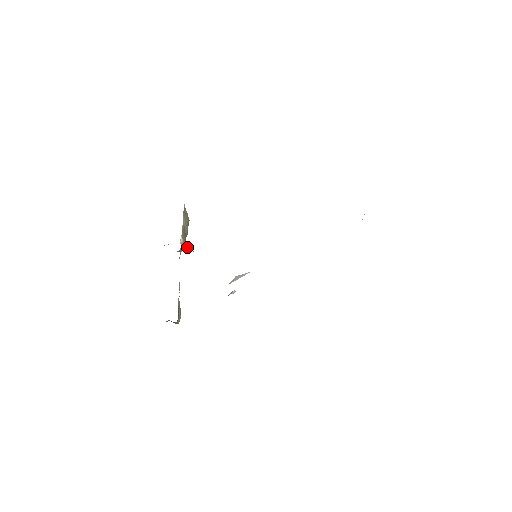
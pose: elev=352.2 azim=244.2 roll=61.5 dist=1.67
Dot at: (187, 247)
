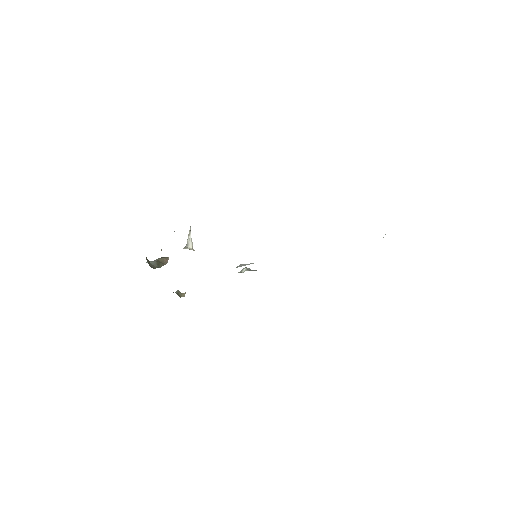
Dot at: (187, 242)
